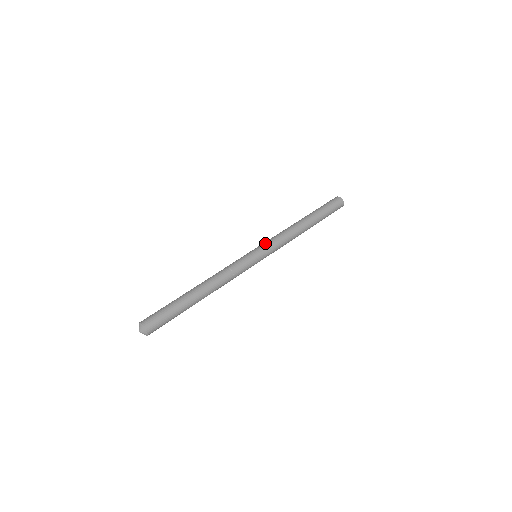
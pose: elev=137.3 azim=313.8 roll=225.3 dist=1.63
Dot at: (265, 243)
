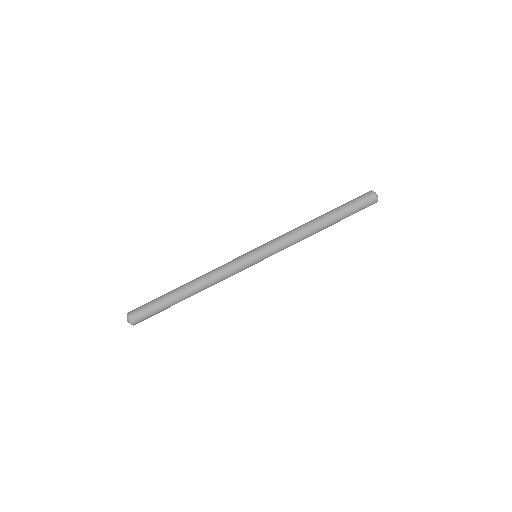
Dot at: (268, 244)
